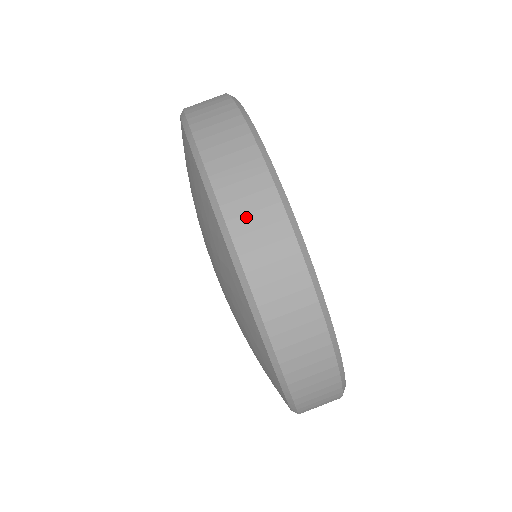
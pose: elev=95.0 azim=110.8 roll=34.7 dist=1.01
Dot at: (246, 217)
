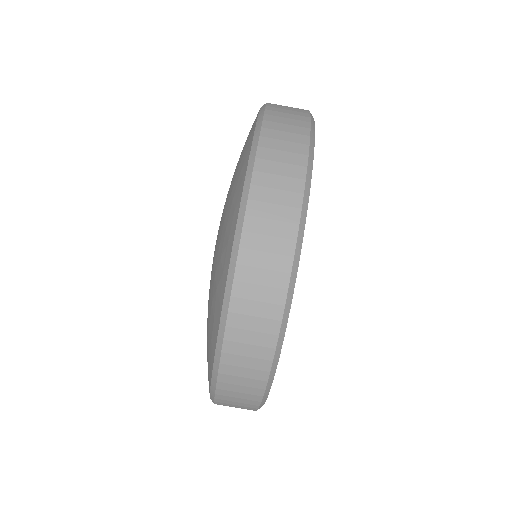
Dot at: (266, 204)
